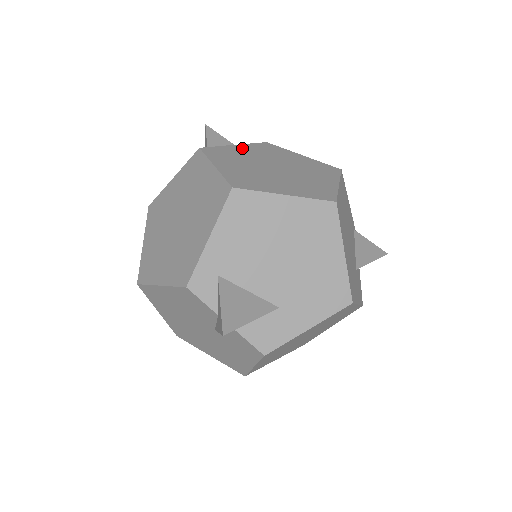
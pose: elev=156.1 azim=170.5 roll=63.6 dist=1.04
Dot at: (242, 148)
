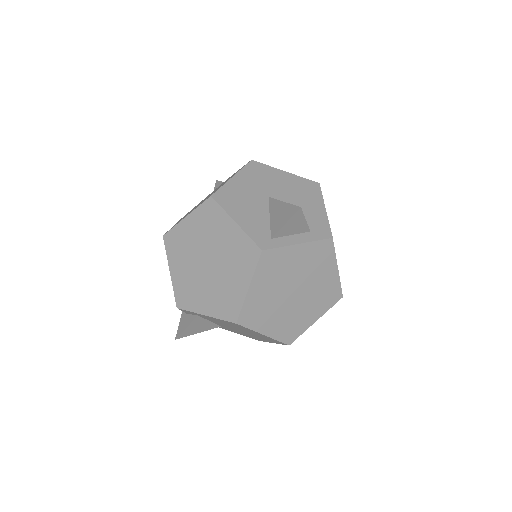
Dot at: (299, 252)
